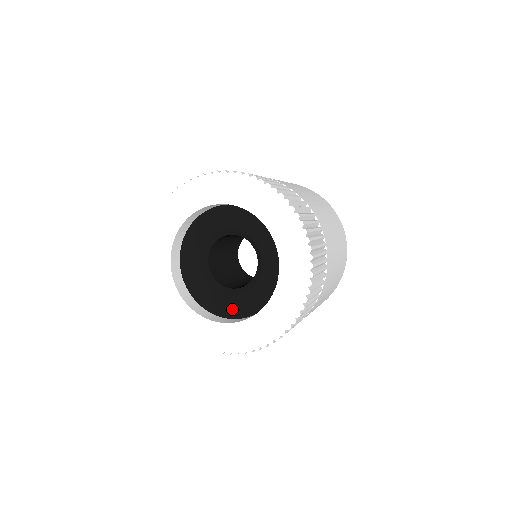
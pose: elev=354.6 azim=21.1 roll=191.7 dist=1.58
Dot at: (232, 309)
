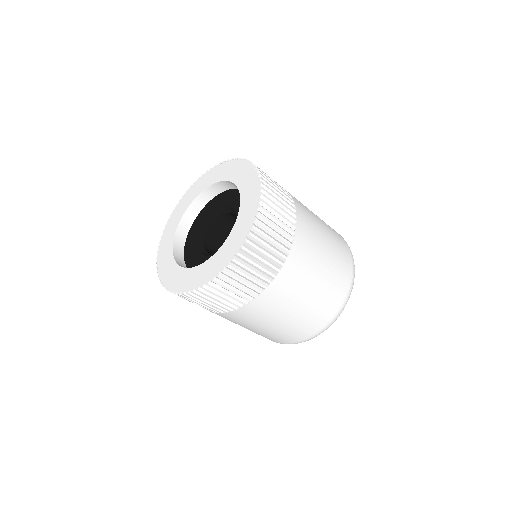
Dot at: occluded
